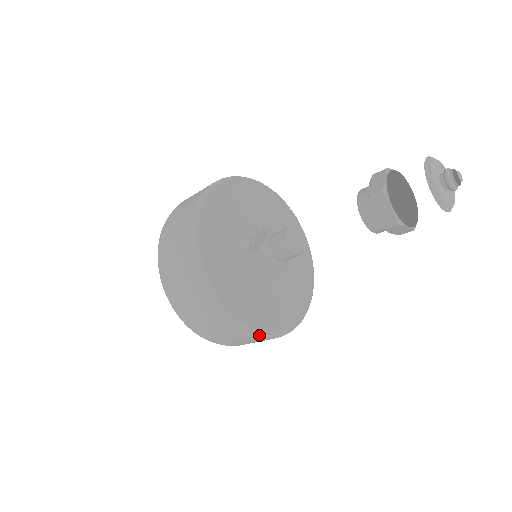
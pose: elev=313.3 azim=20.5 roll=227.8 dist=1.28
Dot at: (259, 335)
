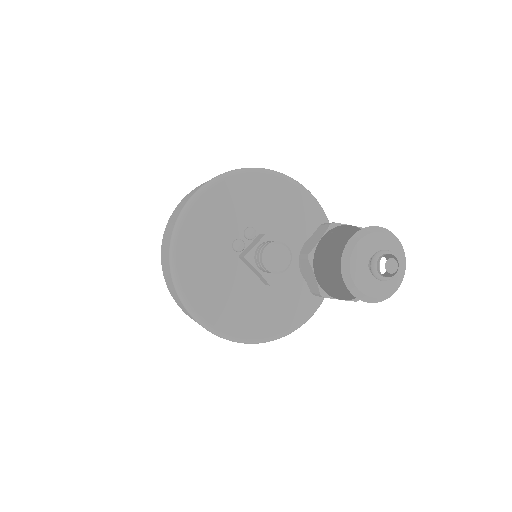
Dot at: (233, 340)
